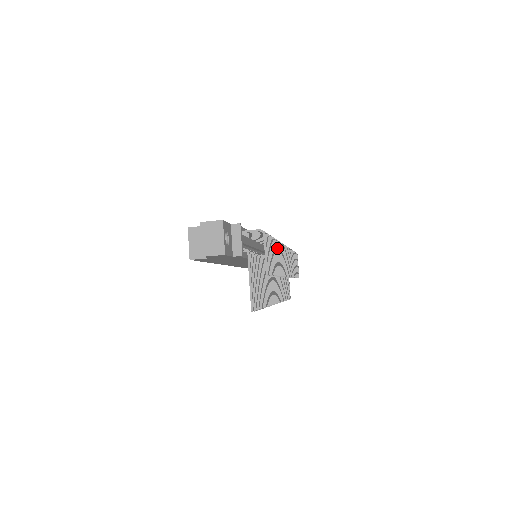
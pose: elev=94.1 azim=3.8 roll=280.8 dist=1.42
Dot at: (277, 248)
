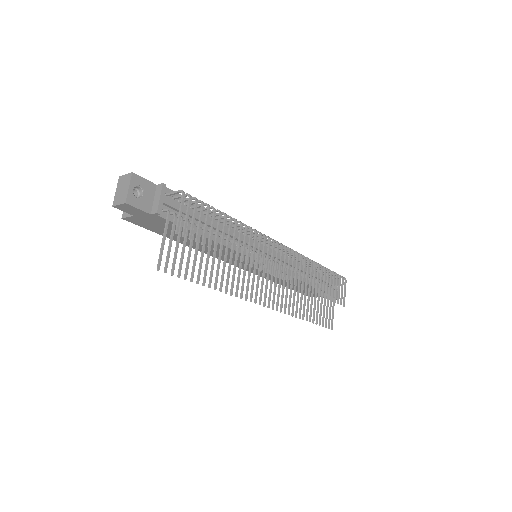
Dot at: (236, 229)
